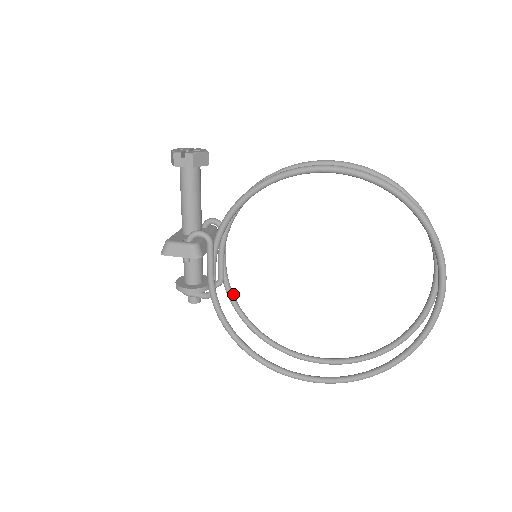
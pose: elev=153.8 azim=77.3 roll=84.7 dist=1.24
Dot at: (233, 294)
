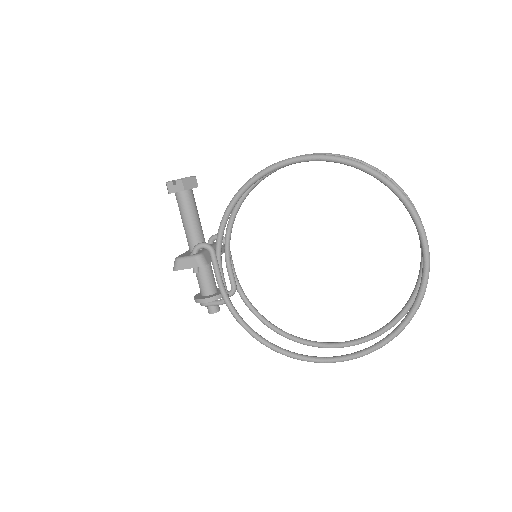
Dot at: (248, 299)
